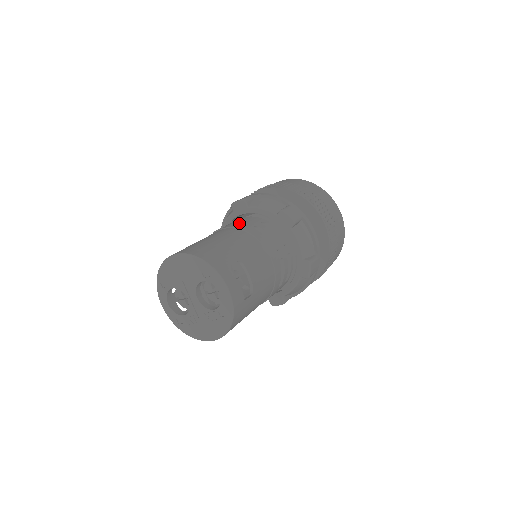
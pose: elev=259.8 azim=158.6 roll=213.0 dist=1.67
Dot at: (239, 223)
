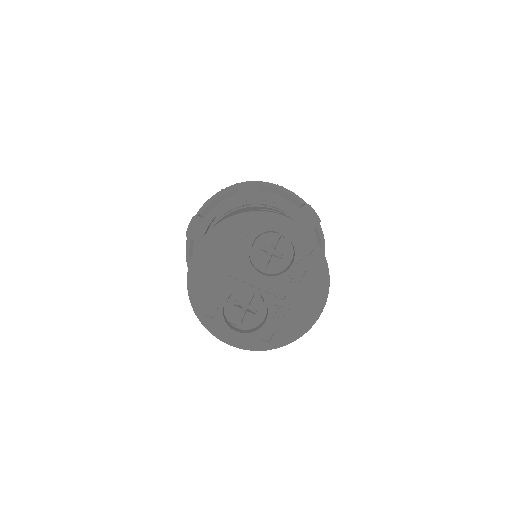
Dot at: occluded
